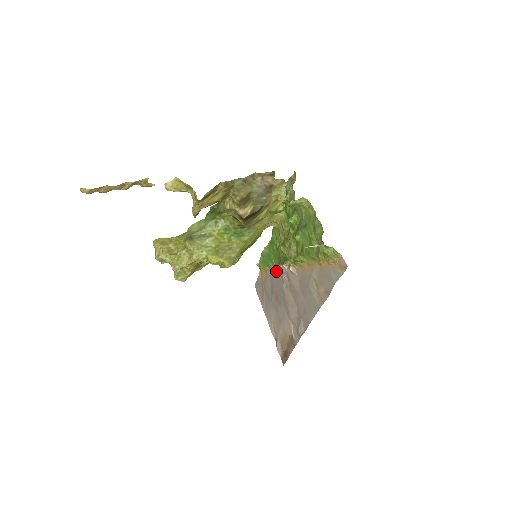
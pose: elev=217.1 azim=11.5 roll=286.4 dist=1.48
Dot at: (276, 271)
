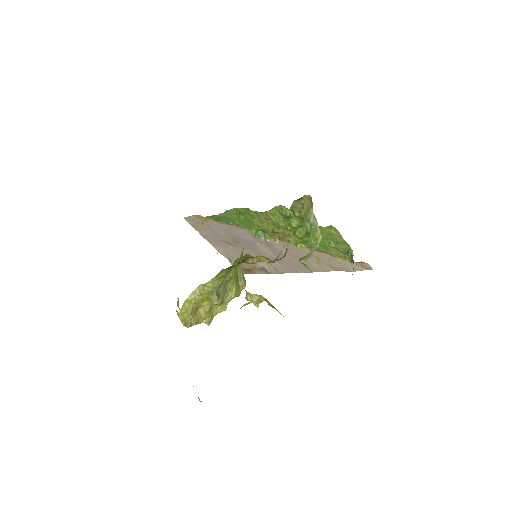
Dot at: (239, 228)
